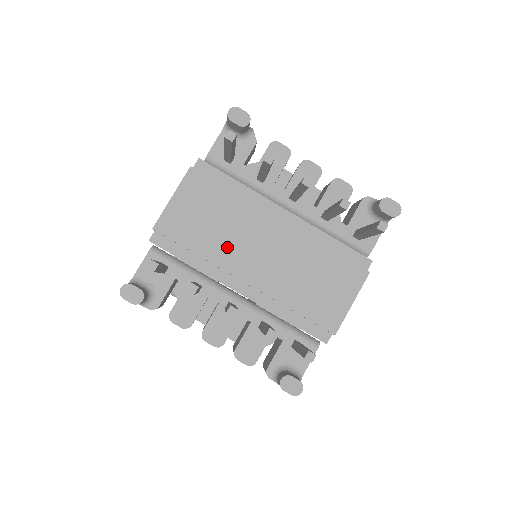
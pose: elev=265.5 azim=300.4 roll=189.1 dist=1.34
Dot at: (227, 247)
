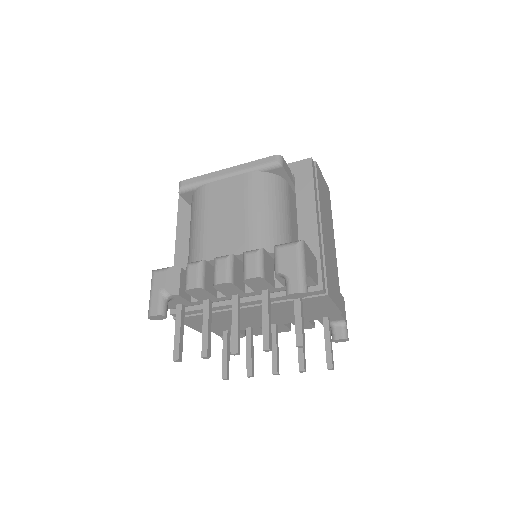
Dot at: occluded
